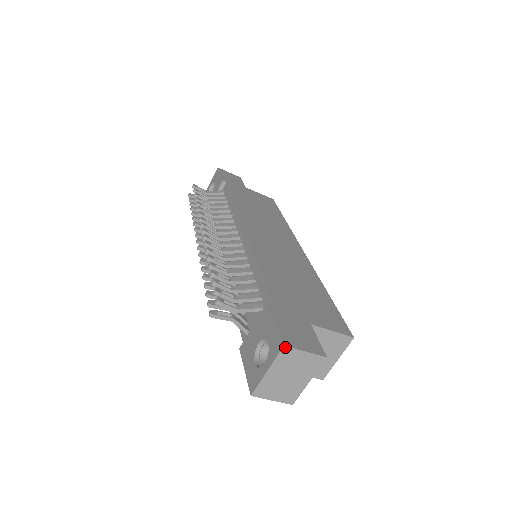
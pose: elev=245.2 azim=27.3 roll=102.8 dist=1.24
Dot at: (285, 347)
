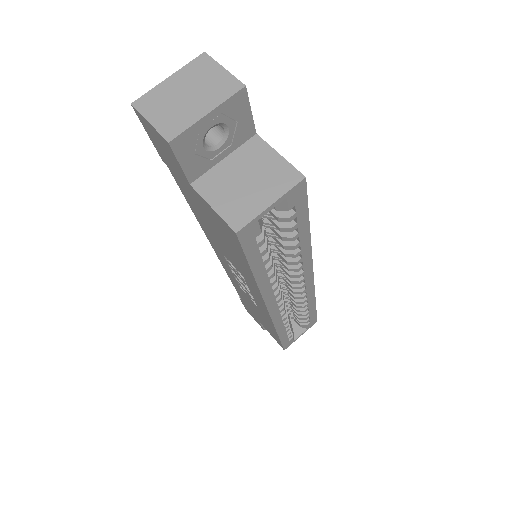
Dot at: (205, 54)
